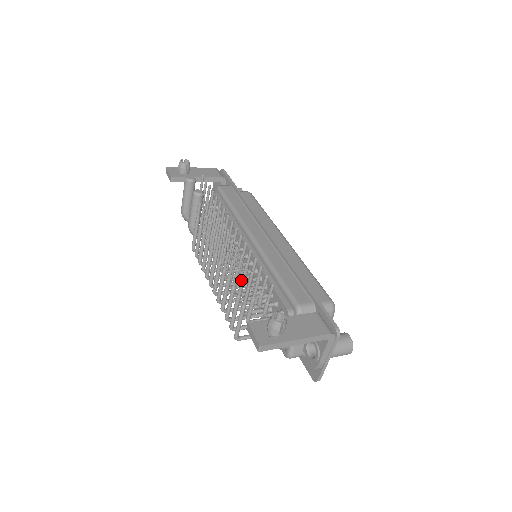
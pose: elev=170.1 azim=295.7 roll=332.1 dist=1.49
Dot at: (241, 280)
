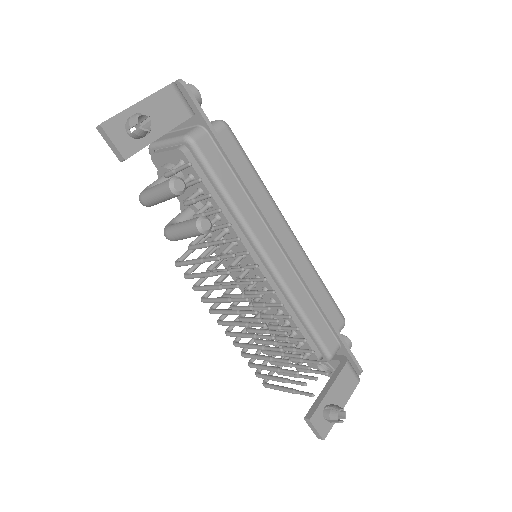
Dot at: occluded
